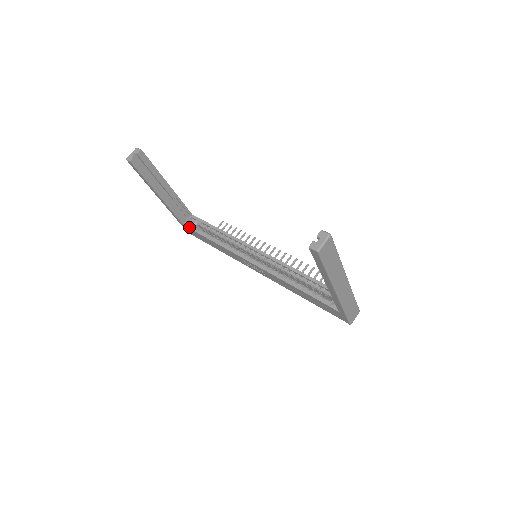
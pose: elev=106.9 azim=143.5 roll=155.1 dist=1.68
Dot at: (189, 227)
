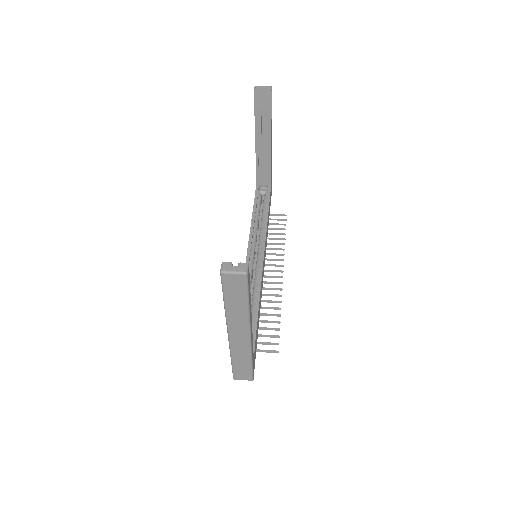
Dot at: (257, 189)
